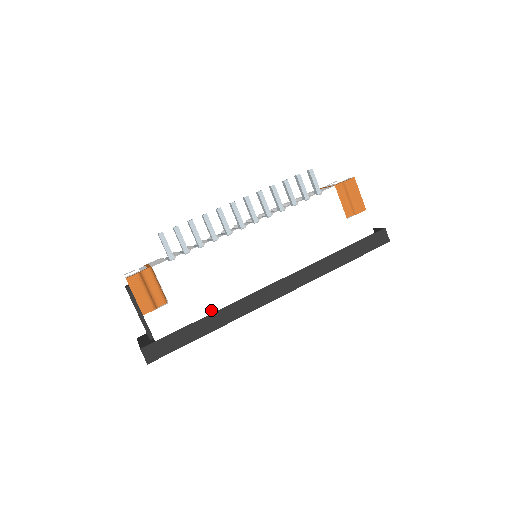
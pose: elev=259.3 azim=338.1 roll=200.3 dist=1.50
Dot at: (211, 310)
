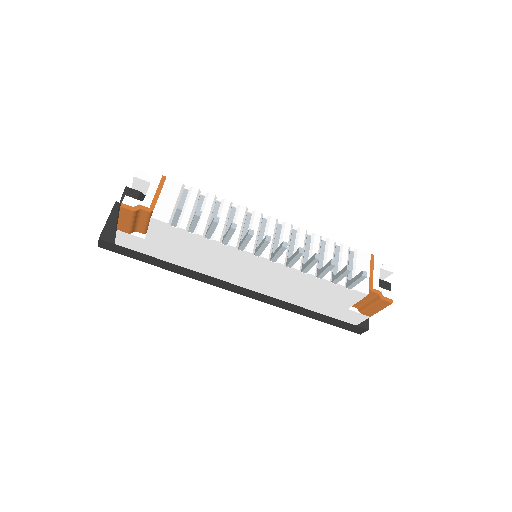
Dot at: (176, 263)
